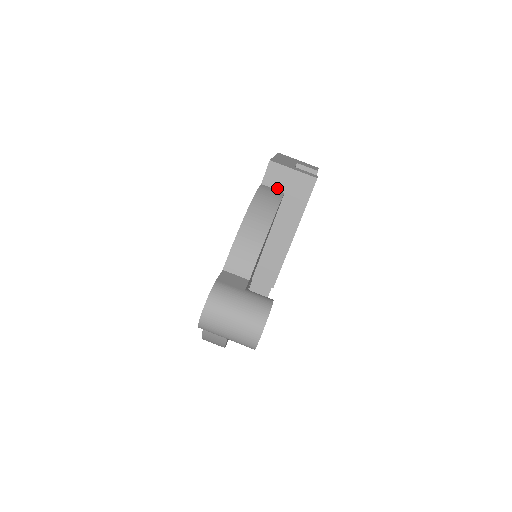
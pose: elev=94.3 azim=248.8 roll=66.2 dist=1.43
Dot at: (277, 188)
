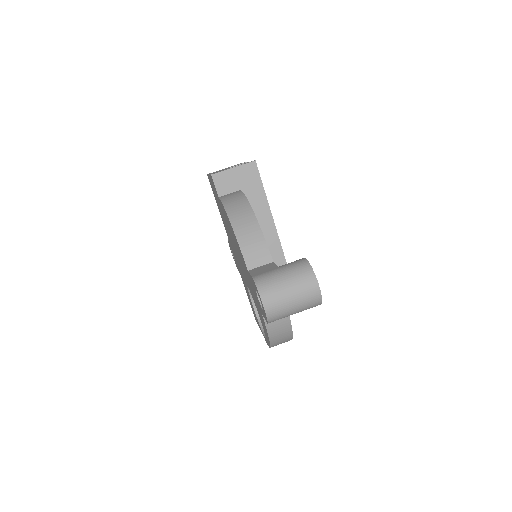
Dot at: (232, 191)
